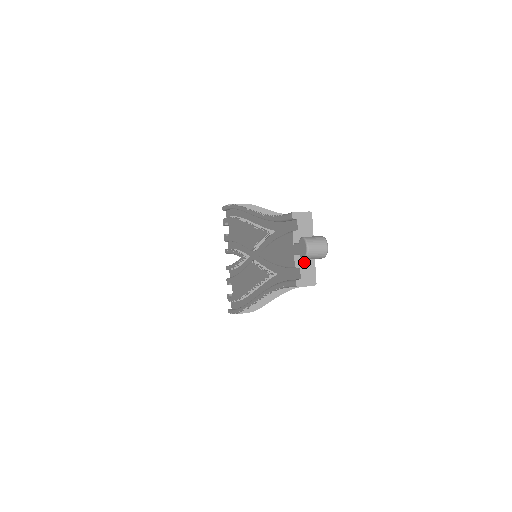
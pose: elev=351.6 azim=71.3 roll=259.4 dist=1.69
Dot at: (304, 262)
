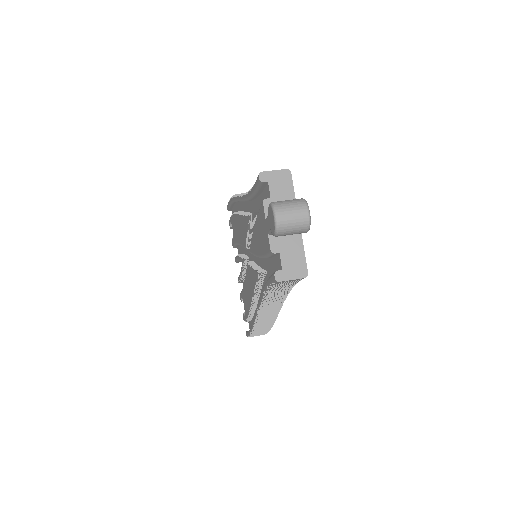
Dot at: (285, 244)
